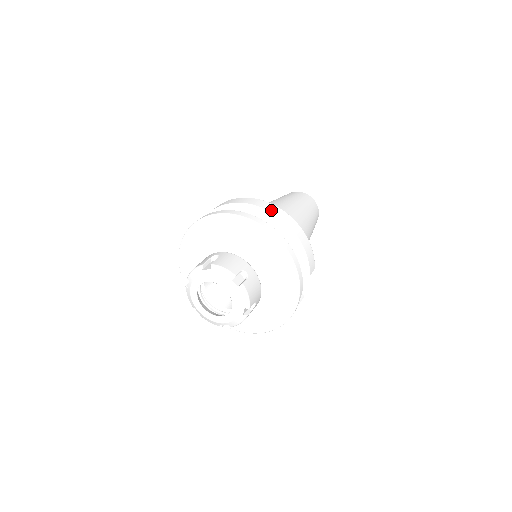
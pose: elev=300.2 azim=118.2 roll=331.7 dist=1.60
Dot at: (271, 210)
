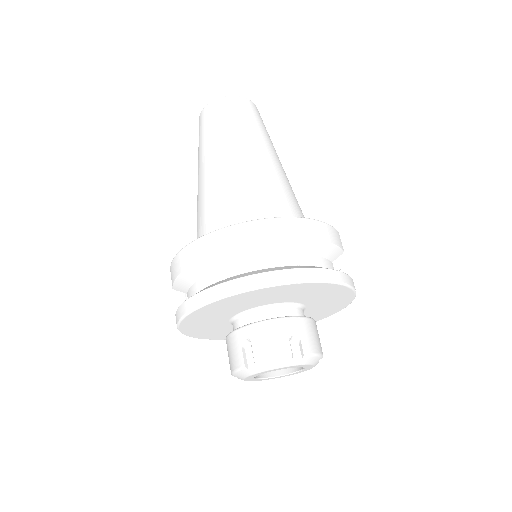
Dot at: (257, 238)
